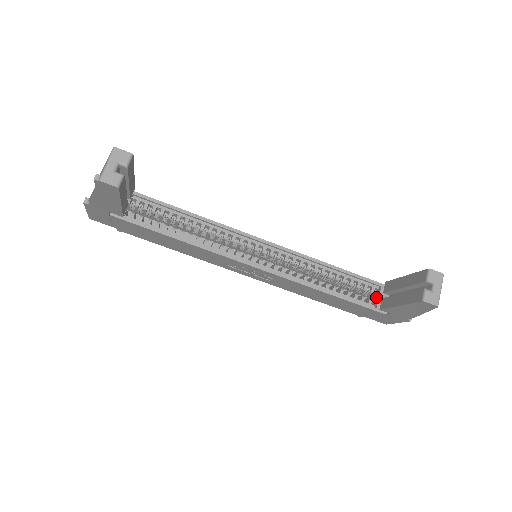
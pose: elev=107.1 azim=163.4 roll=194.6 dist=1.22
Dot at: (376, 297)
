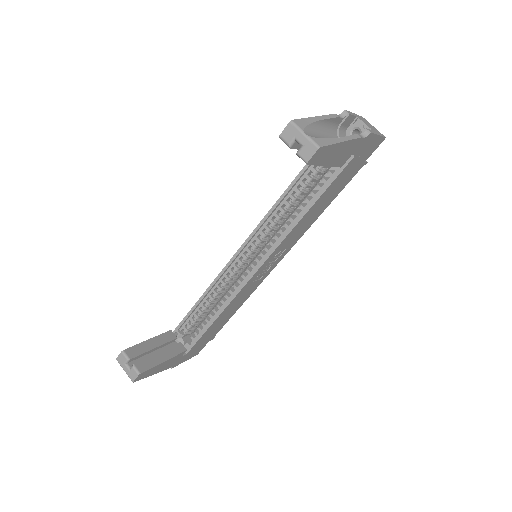
Dot at: occluded
